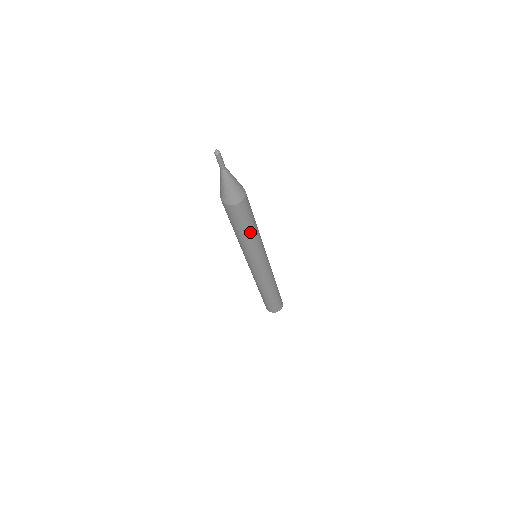
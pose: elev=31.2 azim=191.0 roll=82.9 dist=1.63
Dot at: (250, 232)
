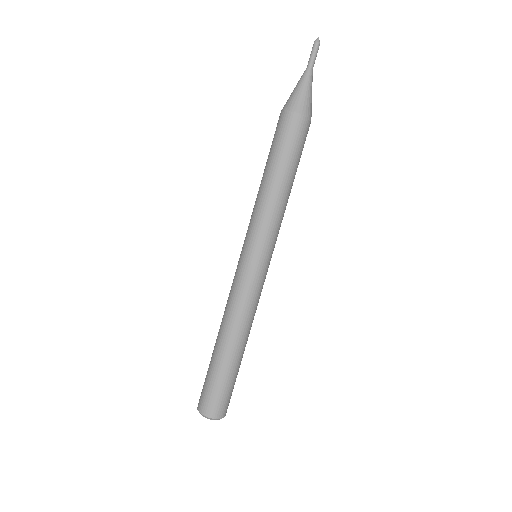
Dot at: (277, 177)
